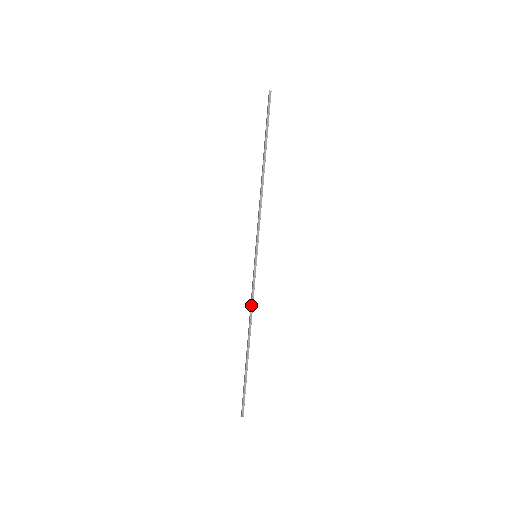
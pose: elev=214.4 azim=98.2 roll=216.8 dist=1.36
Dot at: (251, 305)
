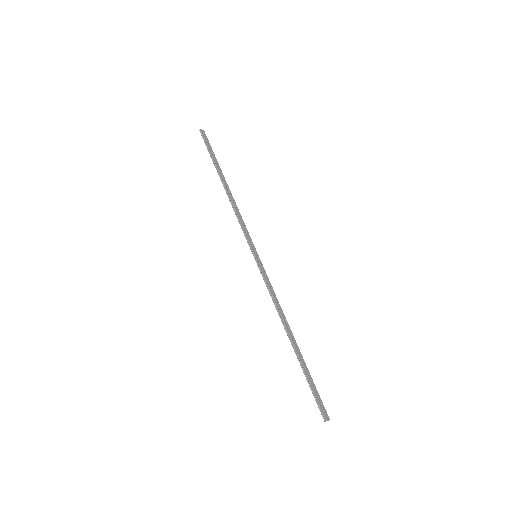
Dot at: (273, 301)
